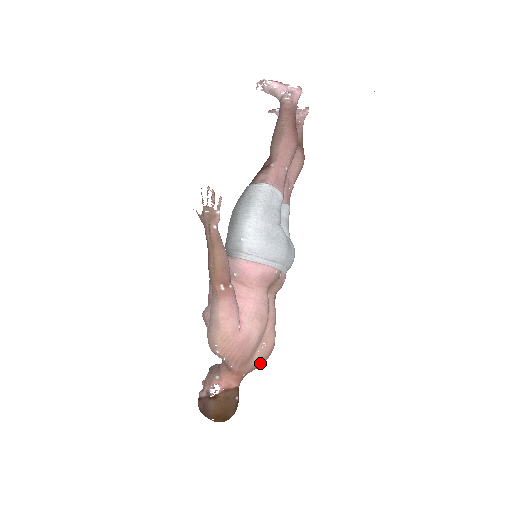
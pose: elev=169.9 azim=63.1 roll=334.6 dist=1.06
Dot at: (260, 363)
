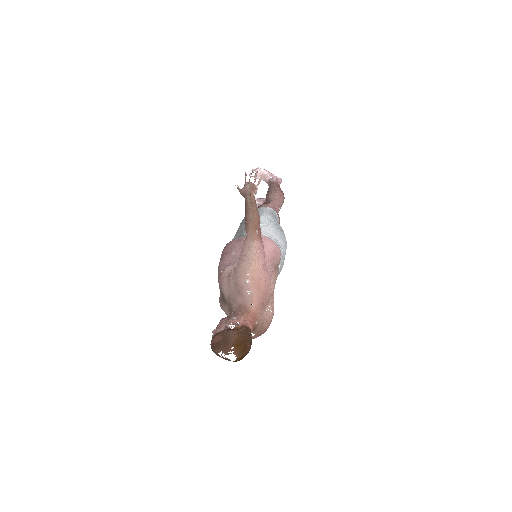
Dot at: (264, 325)
